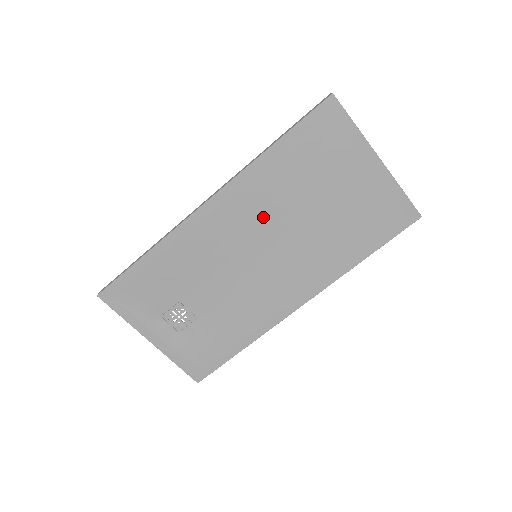
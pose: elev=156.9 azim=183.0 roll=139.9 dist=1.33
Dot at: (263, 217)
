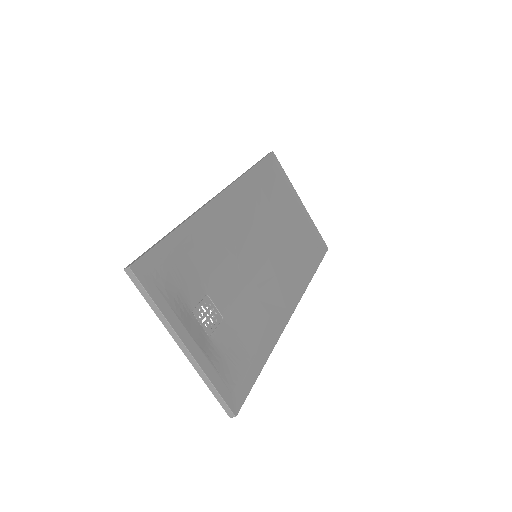
Dot at: (255, 221)
